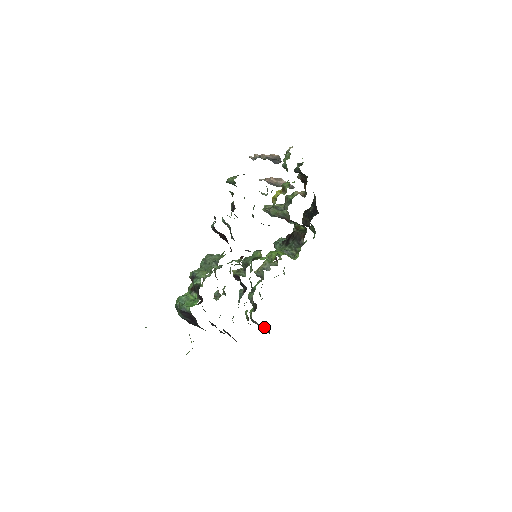
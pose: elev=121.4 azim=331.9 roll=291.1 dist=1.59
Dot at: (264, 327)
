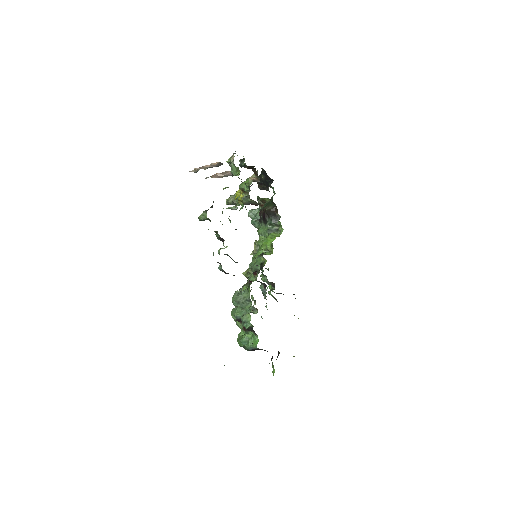
Dot at: occluded
